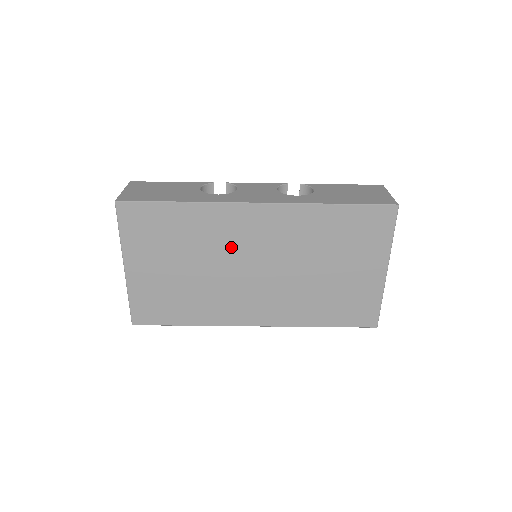
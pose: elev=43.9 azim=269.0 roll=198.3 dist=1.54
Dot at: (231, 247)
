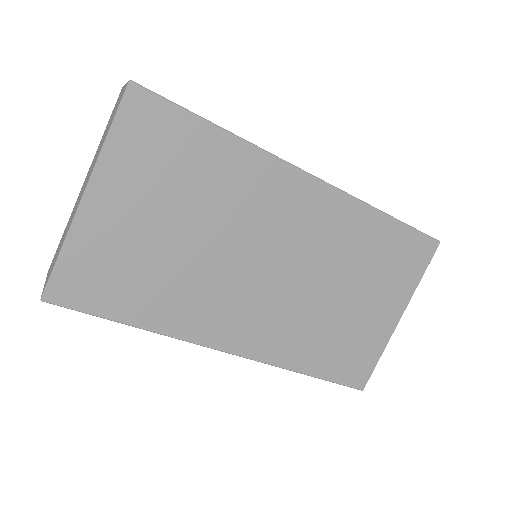
Dot at: (255, 223)
